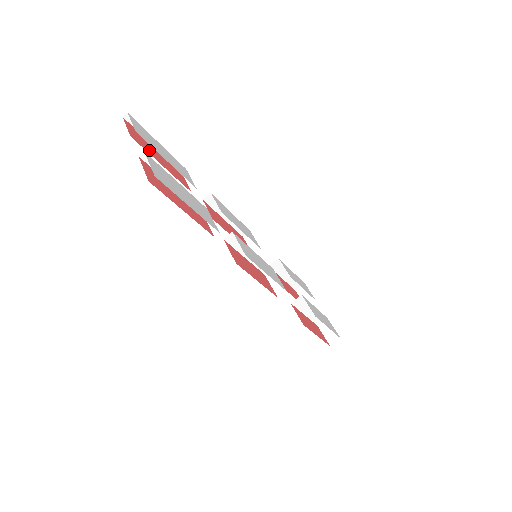
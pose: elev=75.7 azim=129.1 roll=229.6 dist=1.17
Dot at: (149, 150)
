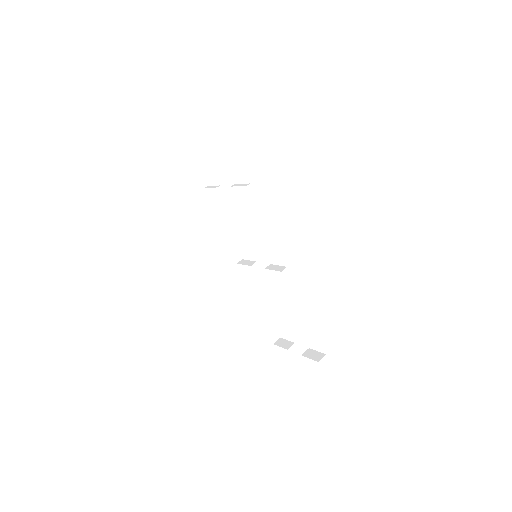
Dot at: occluded
